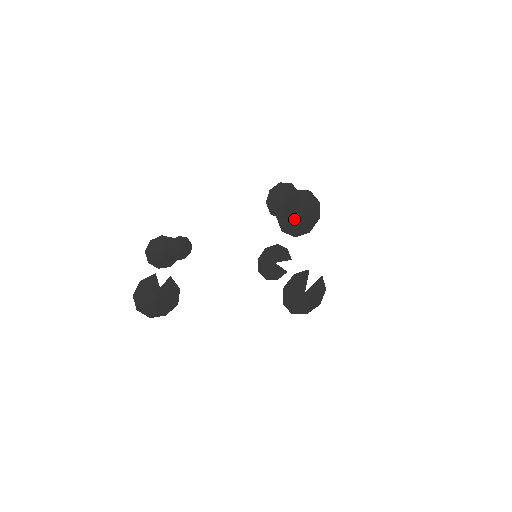
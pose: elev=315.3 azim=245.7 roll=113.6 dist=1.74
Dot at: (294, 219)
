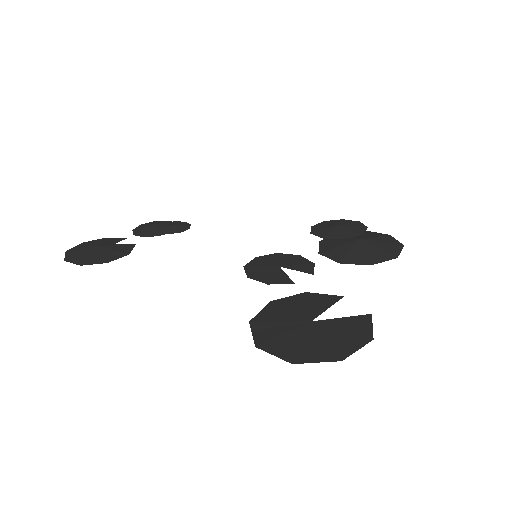
Dot at: (346, 243)
